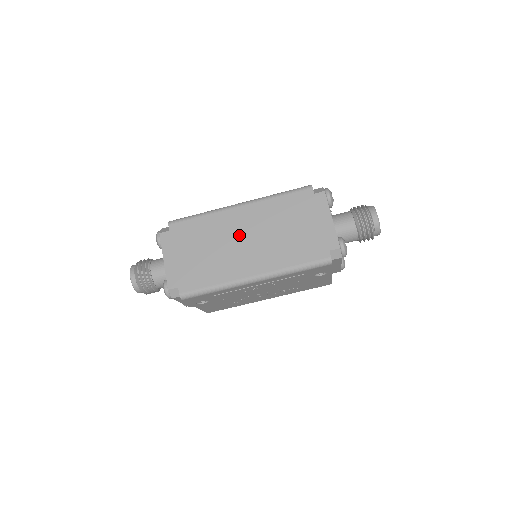
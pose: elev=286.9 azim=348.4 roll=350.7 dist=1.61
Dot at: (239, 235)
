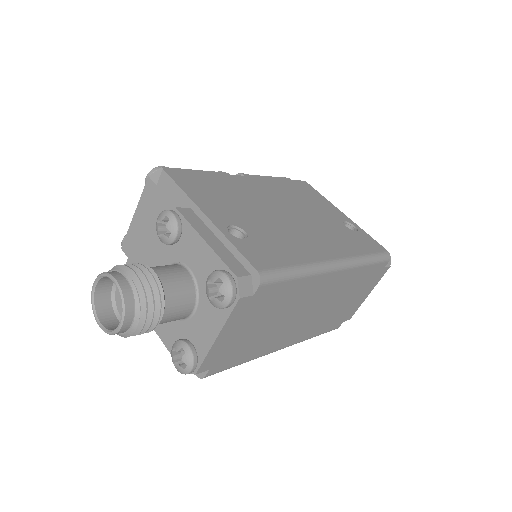
Dot at: (309, 306)
